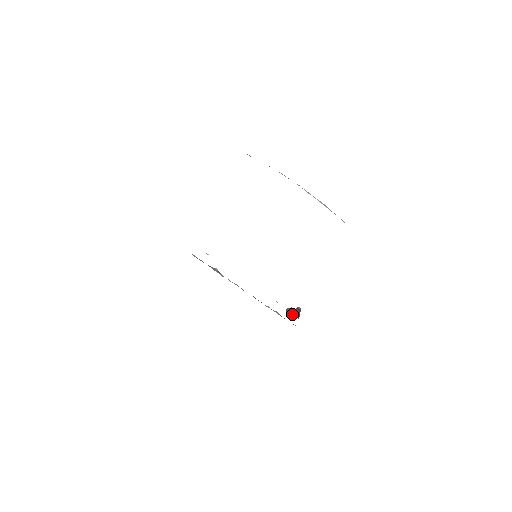
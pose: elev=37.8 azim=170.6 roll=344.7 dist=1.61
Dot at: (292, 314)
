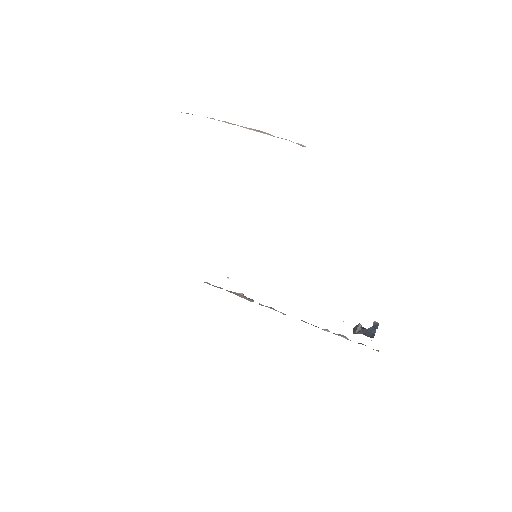
Dot at: (361, 333)
